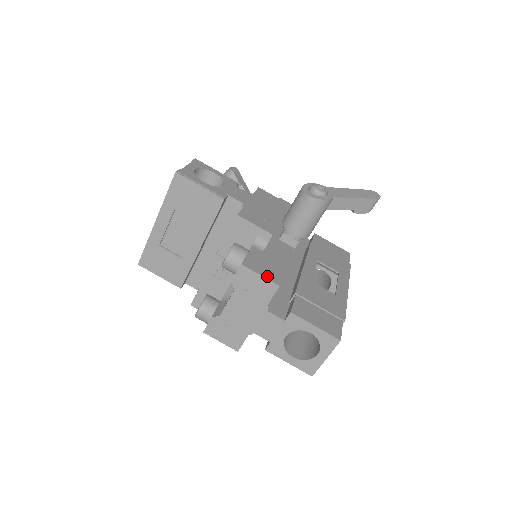
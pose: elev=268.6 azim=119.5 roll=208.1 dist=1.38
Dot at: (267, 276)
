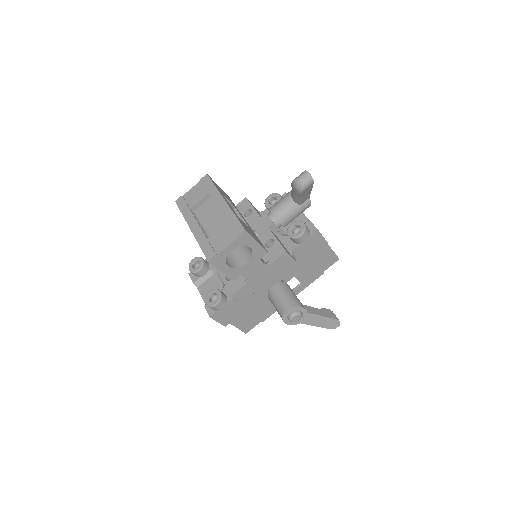
Dot at: (222, 322)
